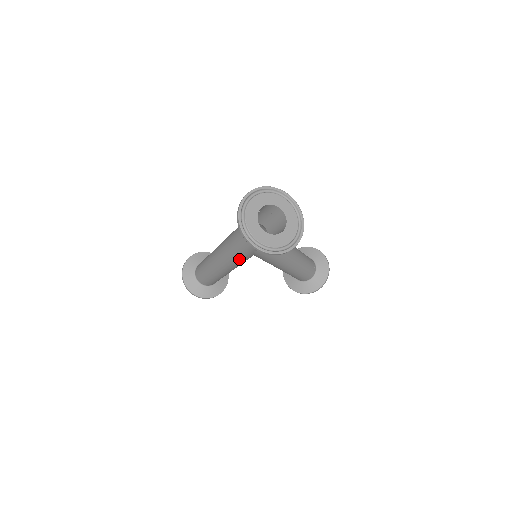
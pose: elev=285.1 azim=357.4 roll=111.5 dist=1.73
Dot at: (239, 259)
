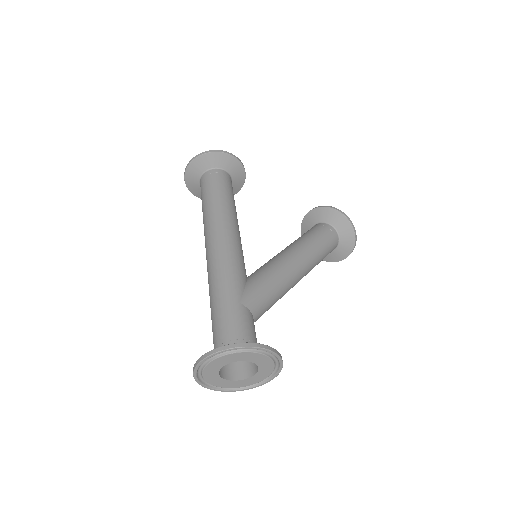
Dot at: occluded
